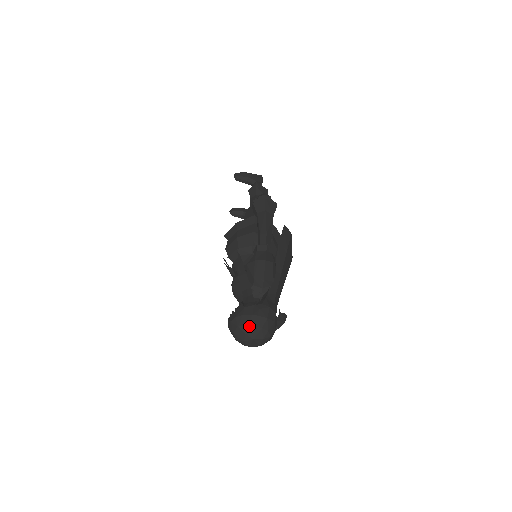
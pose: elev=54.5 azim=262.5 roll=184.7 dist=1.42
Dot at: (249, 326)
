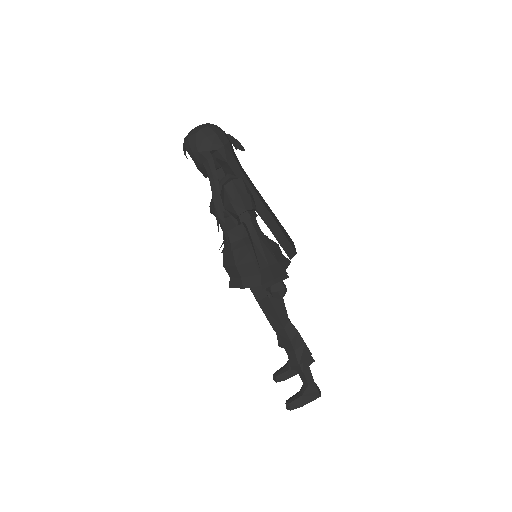
Dot at: occluded
